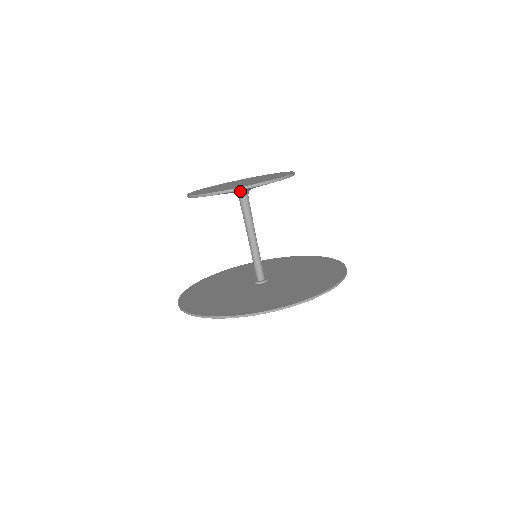
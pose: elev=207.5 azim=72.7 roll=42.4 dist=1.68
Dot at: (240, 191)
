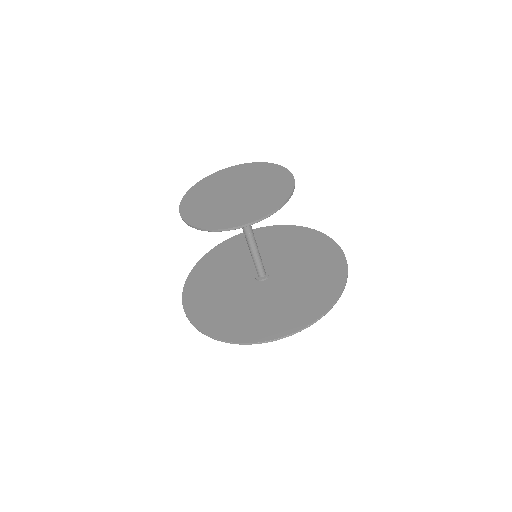
Dot at: occluded
